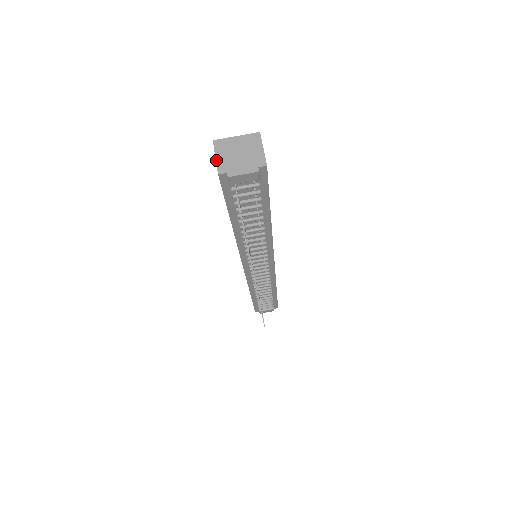
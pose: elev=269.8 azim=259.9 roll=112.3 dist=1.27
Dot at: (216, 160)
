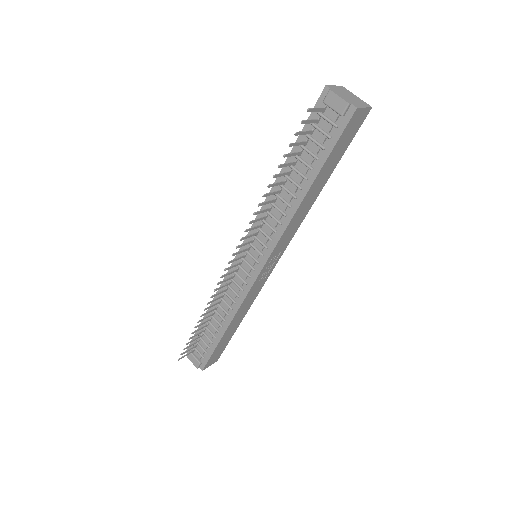
Dot at: (333, 85)
